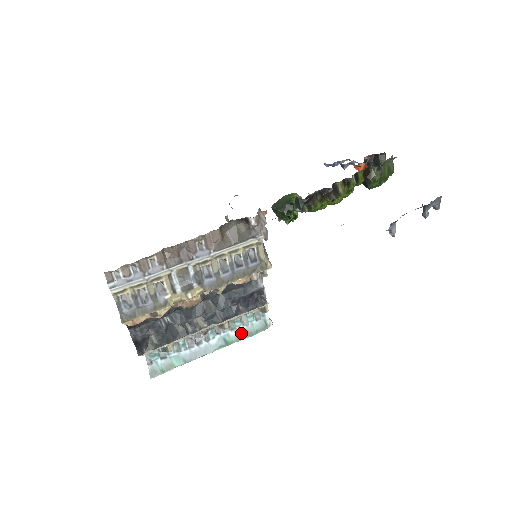
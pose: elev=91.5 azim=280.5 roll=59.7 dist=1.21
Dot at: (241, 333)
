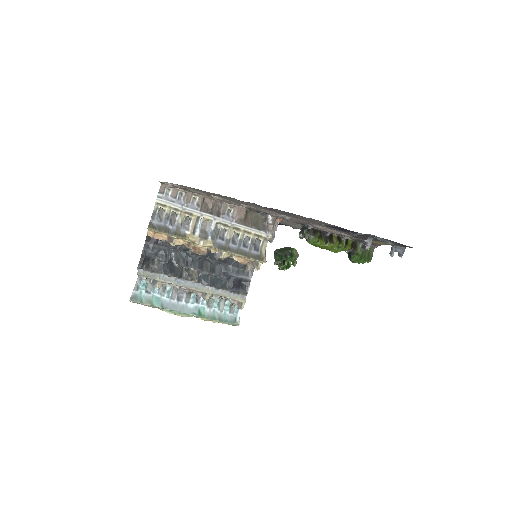
Dot at: (214, 314)
